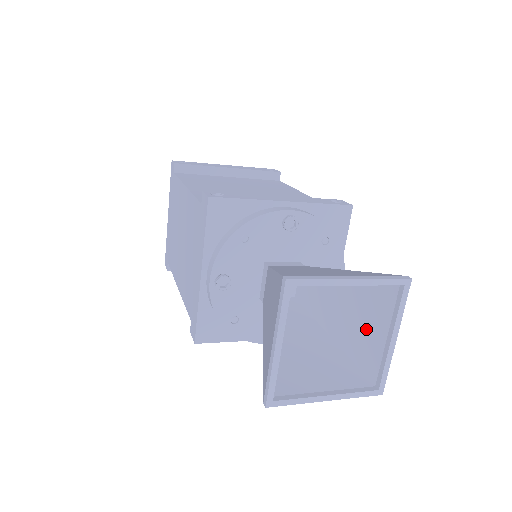
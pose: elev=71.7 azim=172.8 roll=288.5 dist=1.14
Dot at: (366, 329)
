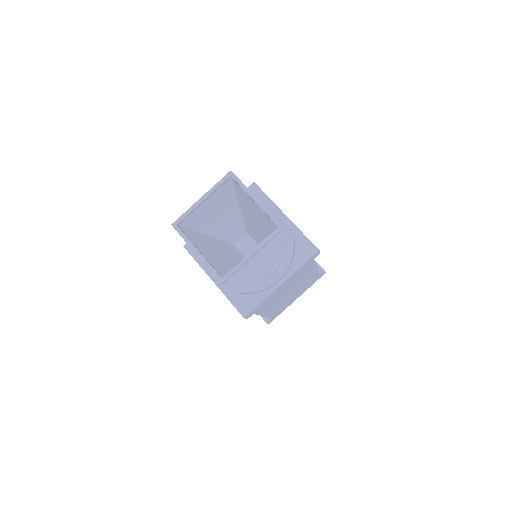
Dot at: occluded
